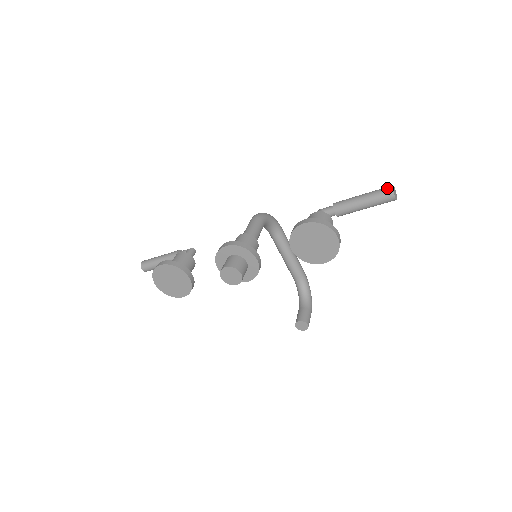
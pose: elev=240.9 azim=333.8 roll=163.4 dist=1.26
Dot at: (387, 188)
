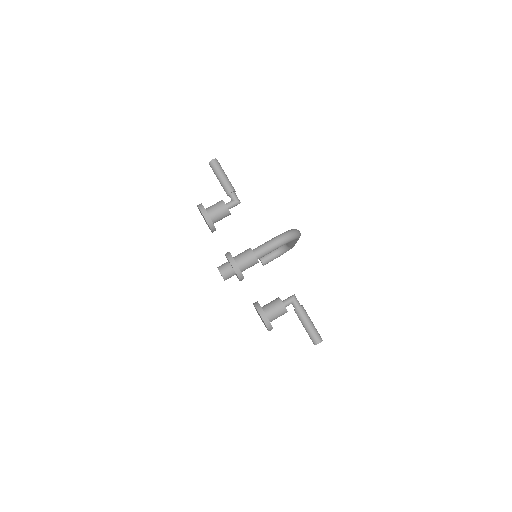
Dot at: (317, 341)
